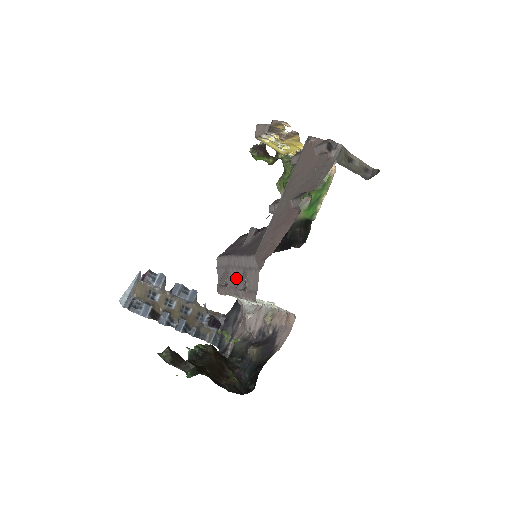
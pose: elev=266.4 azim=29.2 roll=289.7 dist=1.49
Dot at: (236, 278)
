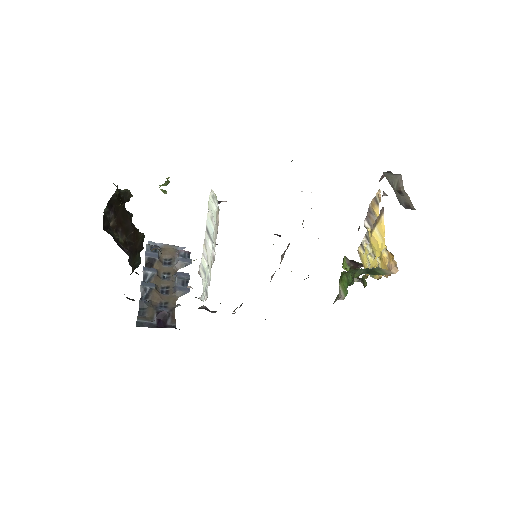
Dot at: occluded
